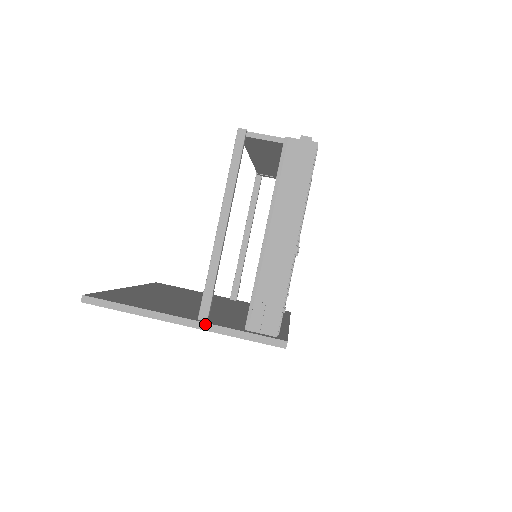
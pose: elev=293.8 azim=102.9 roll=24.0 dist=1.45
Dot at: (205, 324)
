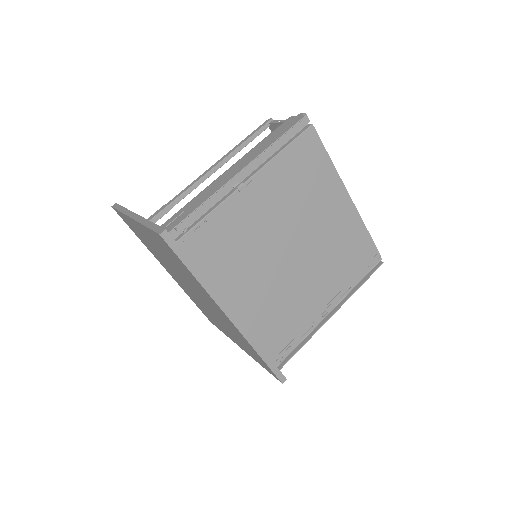
Dot at: (141, 217)
